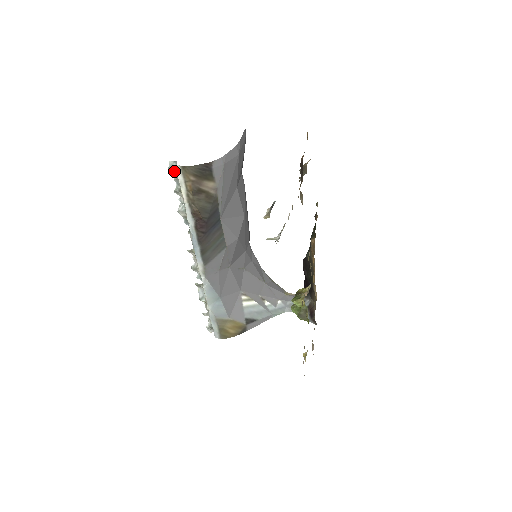
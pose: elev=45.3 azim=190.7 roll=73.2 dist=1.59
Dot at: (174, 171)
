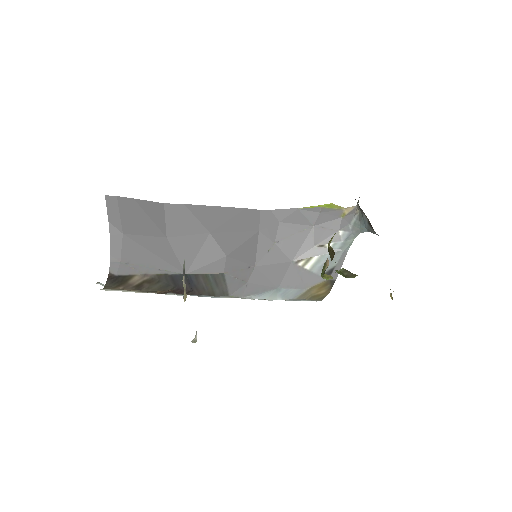
Dot at: occluded
